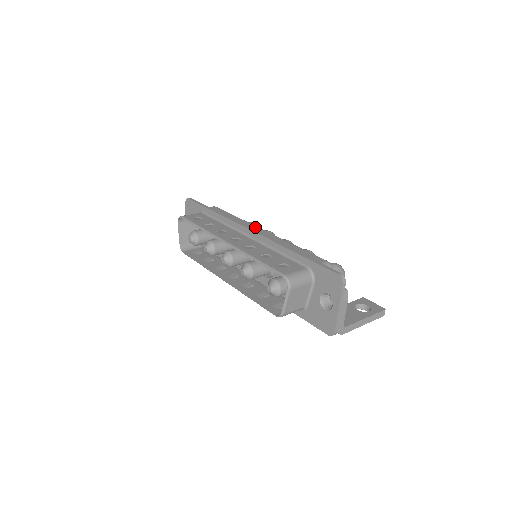
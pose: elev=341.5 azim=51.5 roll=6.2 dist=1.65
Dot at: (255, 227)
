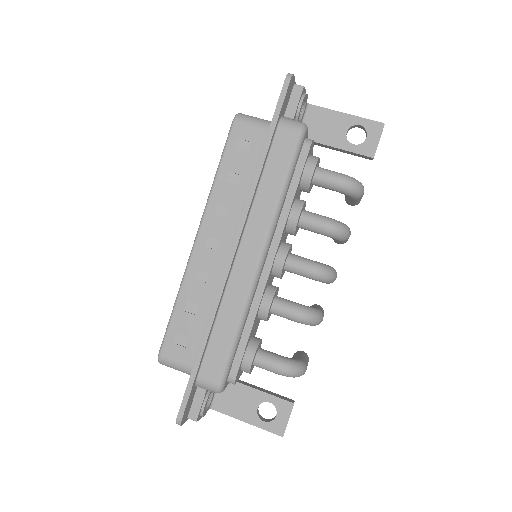
Dot at: (259, 243)
